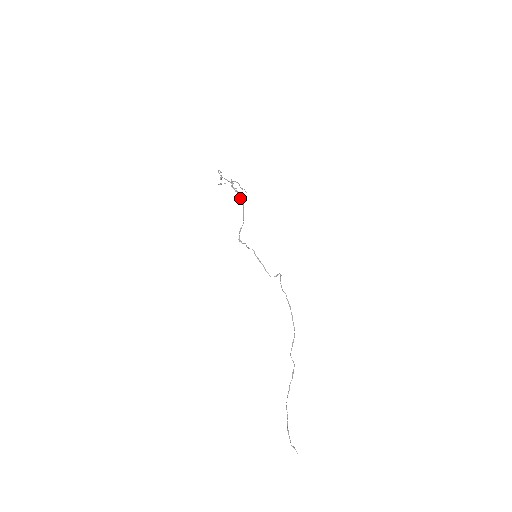
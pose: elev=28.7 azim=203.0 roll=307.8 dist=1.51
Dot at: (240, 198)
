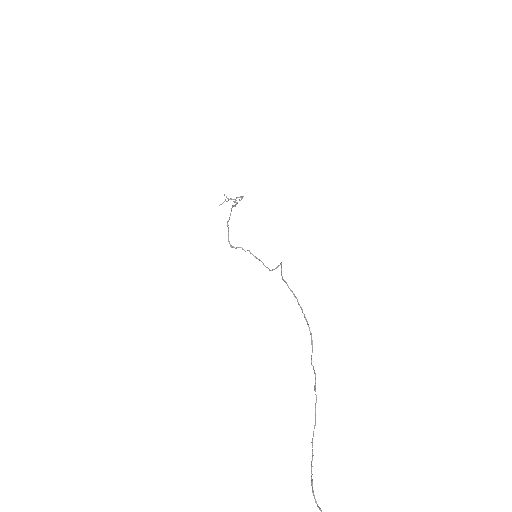
Dot at: (234, 206)
